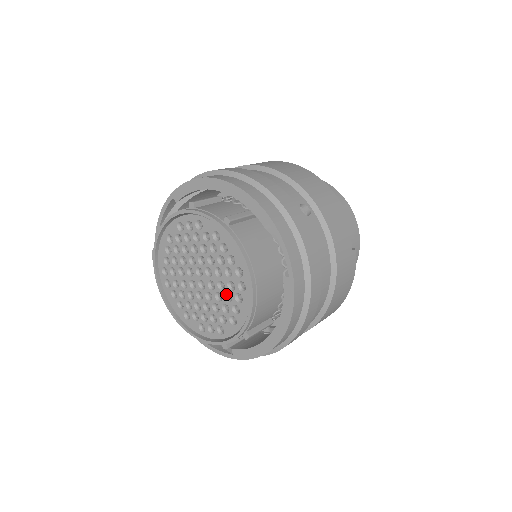
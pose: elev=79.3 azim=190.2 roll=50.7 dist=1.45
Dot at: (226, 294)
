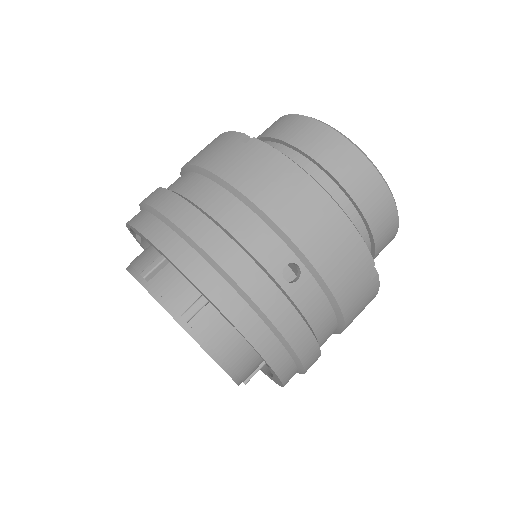
Dot at: occluded
